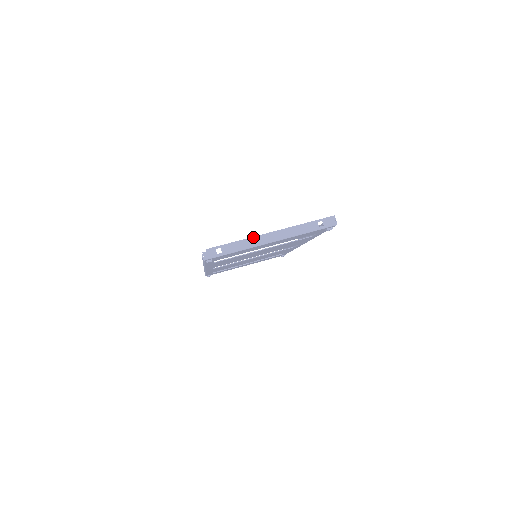
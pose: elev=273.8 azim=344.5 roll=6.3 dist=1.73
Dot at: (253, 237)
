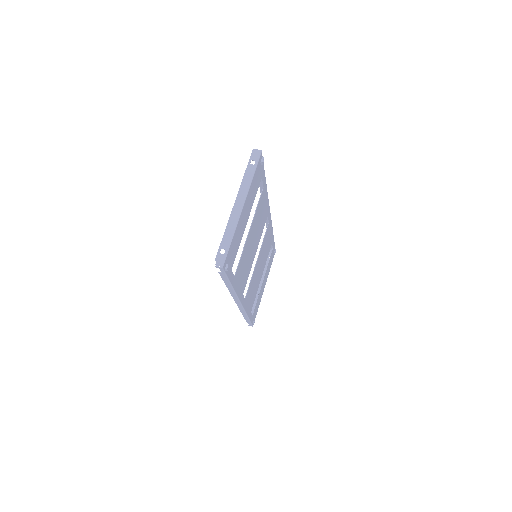
Dot at: (229, 219)
